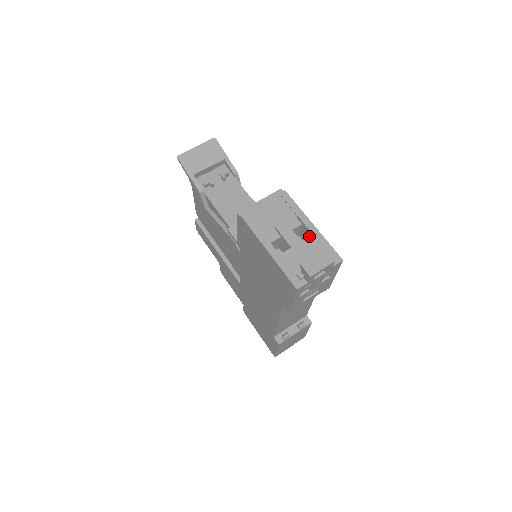
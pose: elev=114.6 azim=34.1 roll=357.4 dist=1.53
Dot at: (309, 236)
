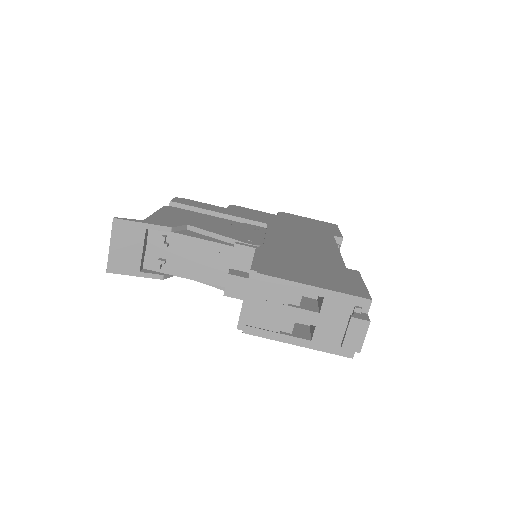
Dot at: occluded
